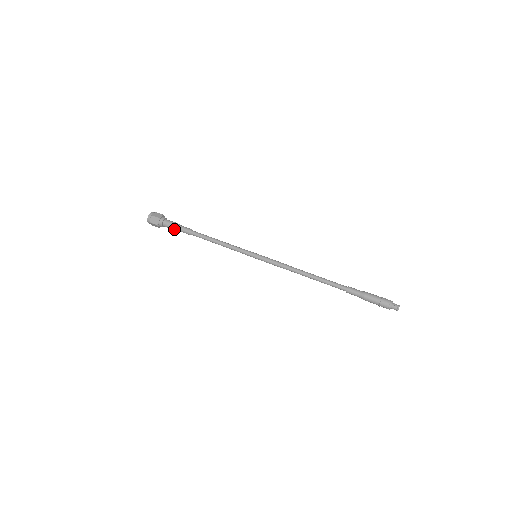
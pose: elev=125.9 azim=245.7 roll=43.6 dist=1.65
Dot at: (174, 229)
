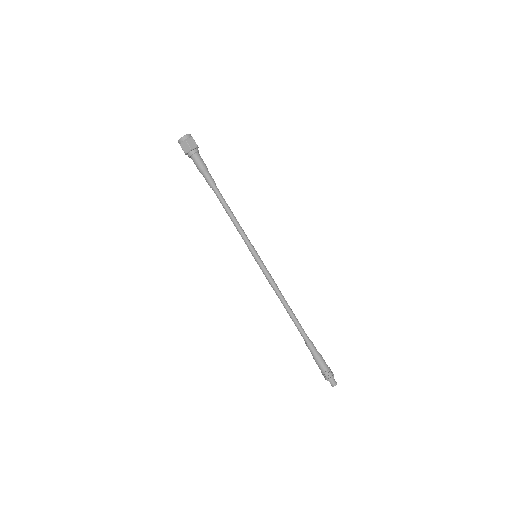
Dot at: (199, 170)
